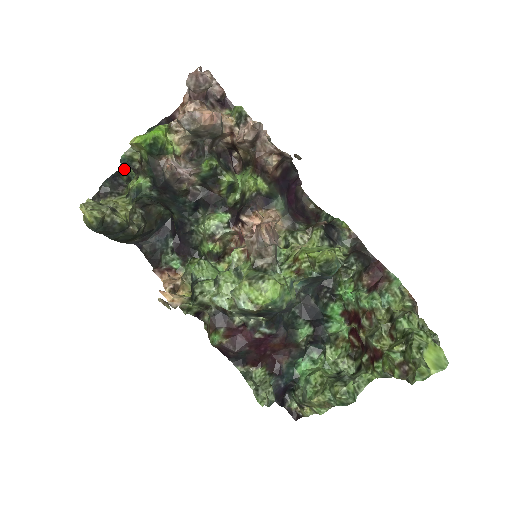
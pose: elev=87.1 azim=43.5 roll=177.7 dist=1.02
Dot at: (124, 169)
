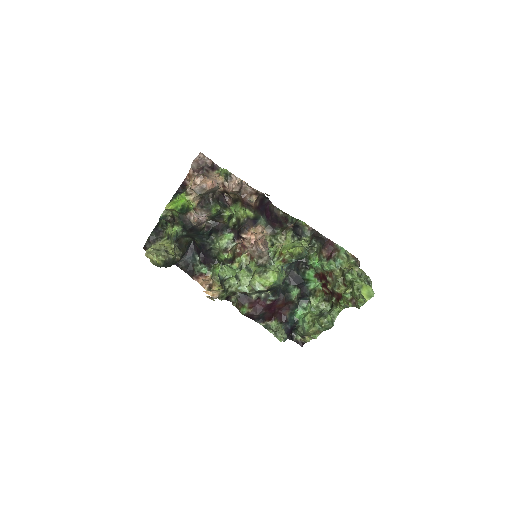
Dot at: (159, 221)
